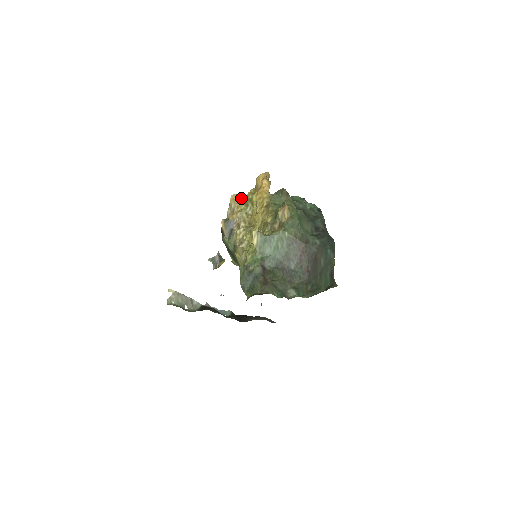
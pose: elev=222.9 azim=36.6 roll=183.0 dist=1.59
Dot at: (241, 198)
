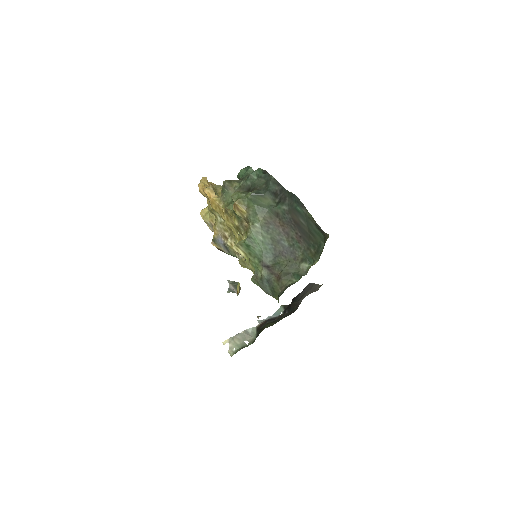
Dot at: occluded
